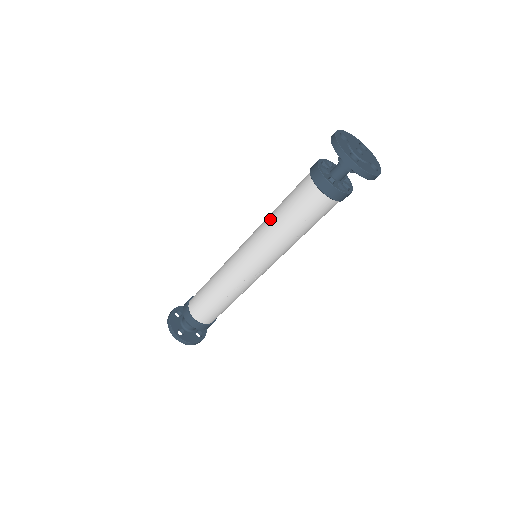
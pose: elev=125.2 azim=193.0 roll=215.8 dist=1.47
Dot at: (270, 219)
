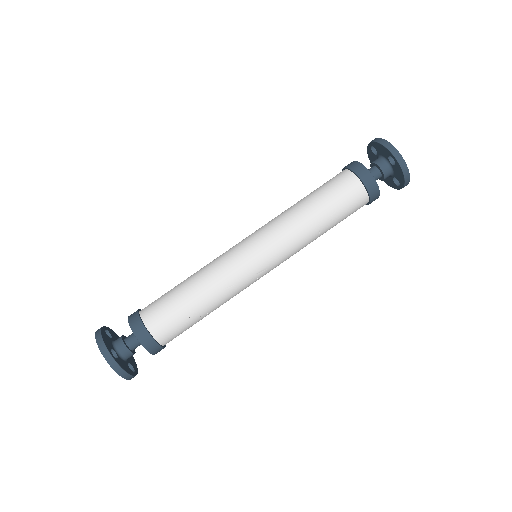
Dot at: (293, 208)
